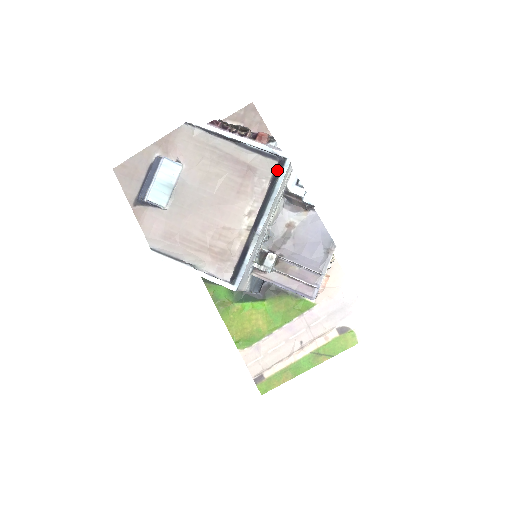
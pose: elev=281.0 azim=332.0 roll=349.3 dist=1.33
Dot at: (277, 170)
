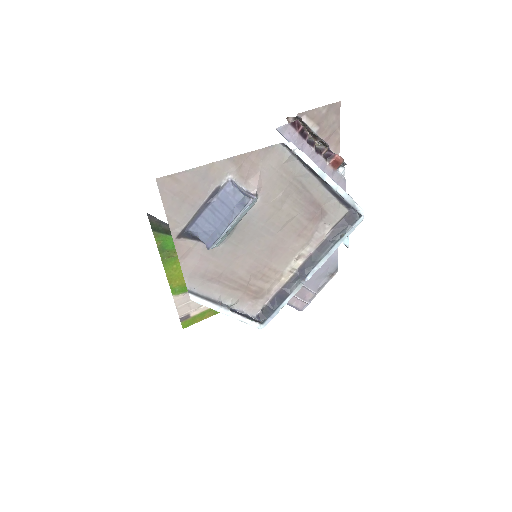
Dot at: (345, 221)
